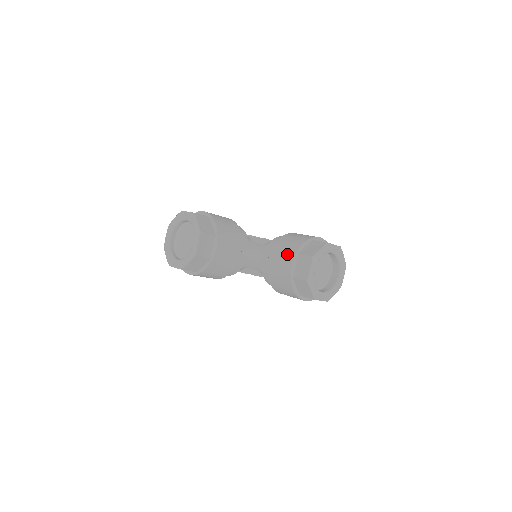
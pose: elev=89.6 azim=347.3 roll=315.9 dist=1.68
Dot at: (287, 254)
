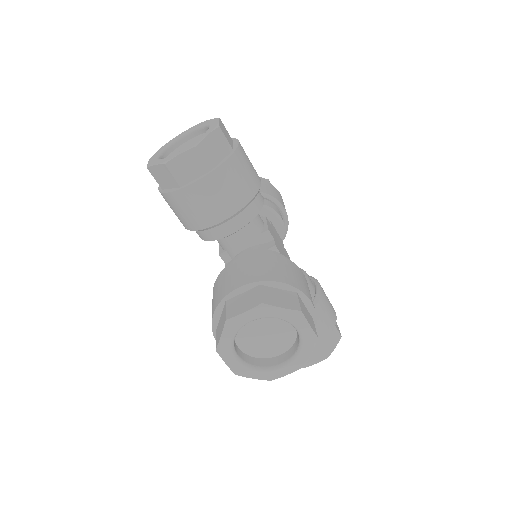
Dot at: (252, 272)
